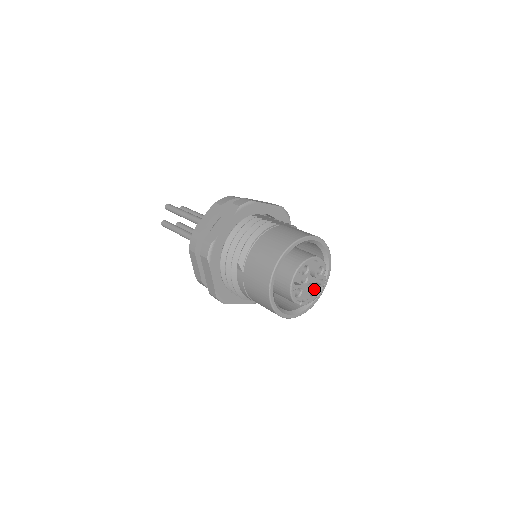
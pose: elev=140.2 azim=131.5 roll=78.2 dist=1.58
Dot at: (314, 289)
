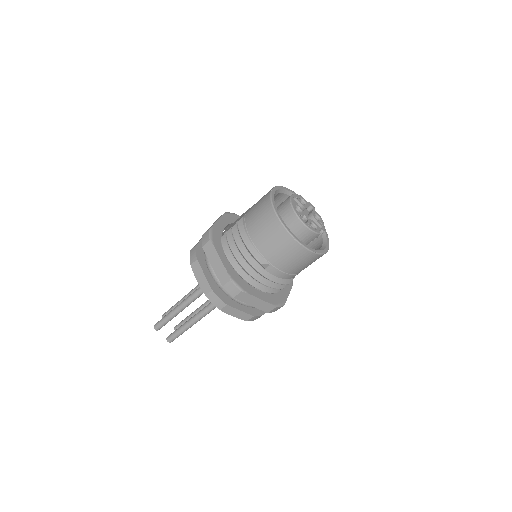
Dot at: occluded
